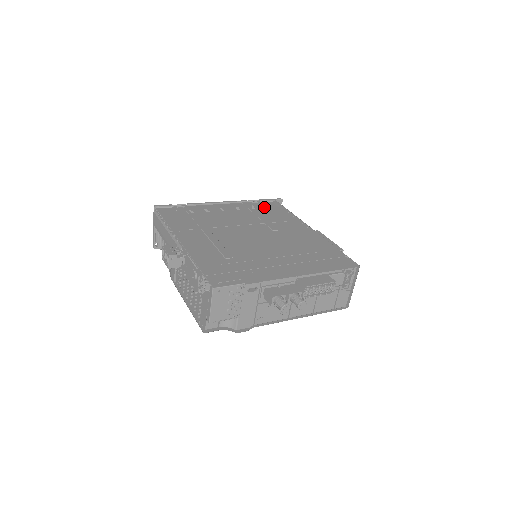
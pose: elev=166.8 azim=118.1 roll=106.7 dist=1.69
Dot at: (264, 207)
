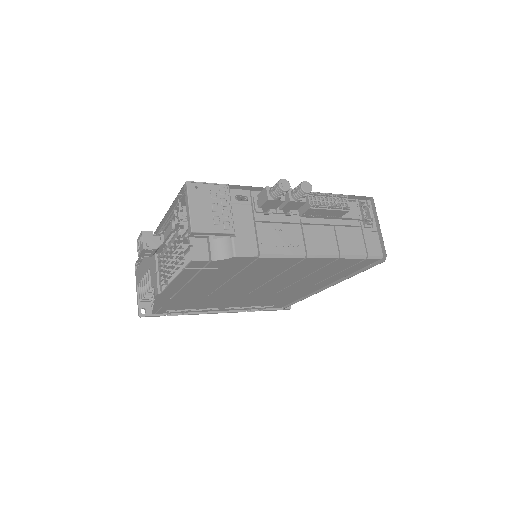
Dot at: occluded
